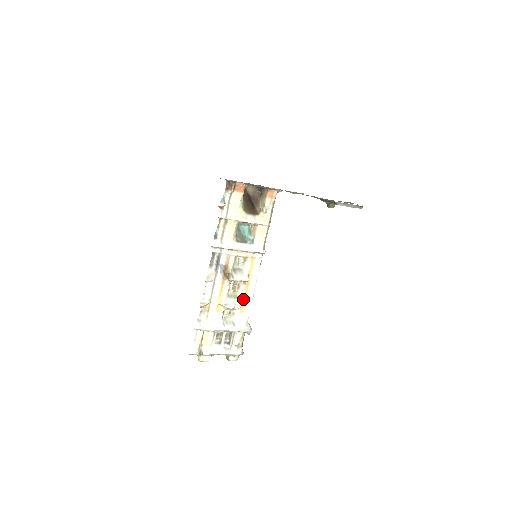
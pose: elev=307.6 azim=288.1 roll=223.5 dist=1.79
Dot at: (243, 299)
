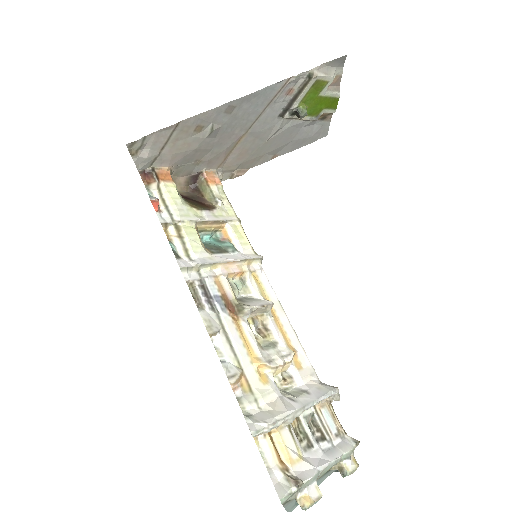
Dot at: (286, 343)
